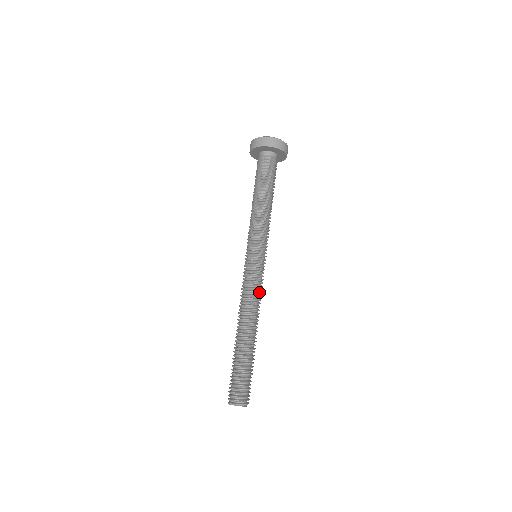
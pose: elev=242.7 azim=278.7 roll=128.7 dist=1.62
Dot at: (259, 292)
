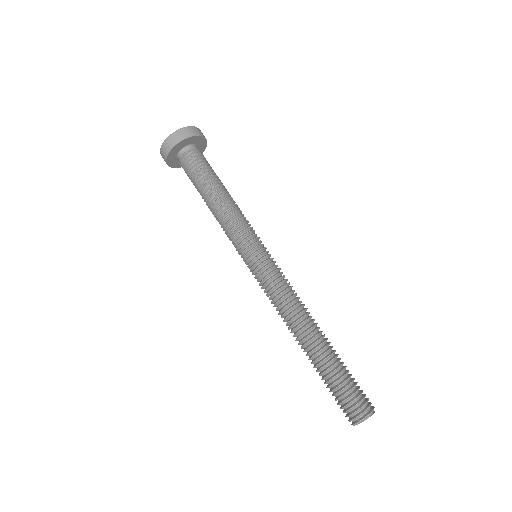
Dot at: (284, 290)
